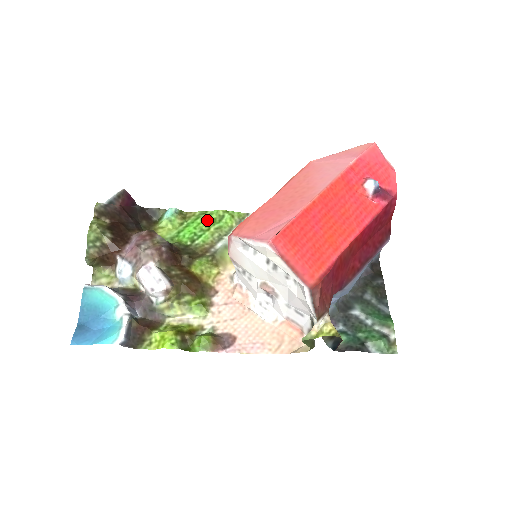
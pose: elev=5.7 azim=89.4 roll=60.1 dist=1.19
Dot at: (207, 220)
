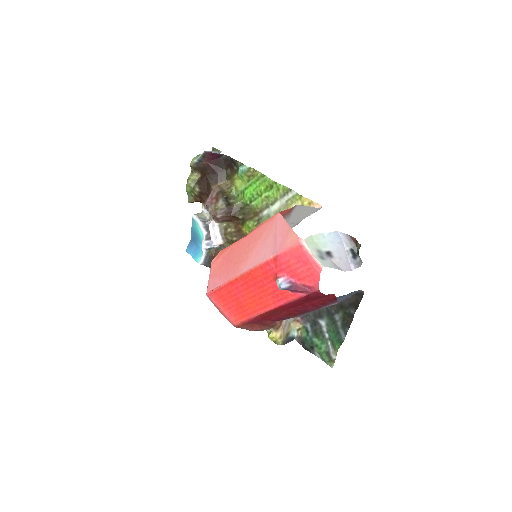
Dot at: (262, 185)
